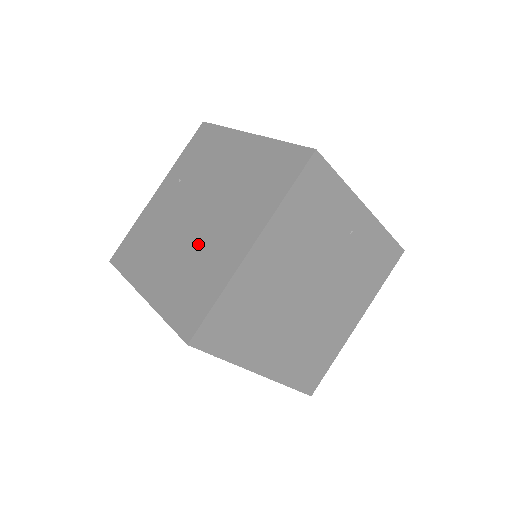
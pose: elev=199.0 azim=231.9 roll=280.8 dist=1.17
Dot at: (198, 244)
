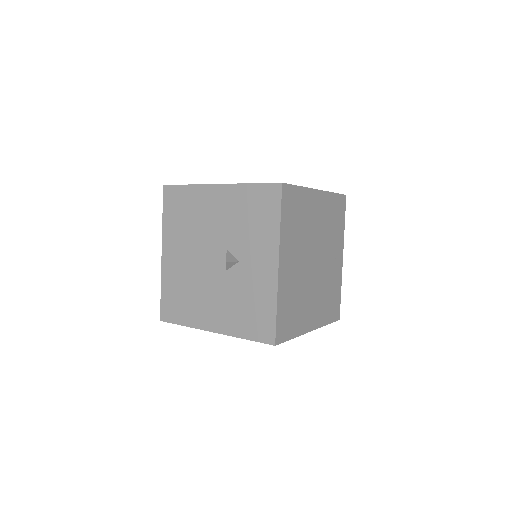
Dot at: occluded
